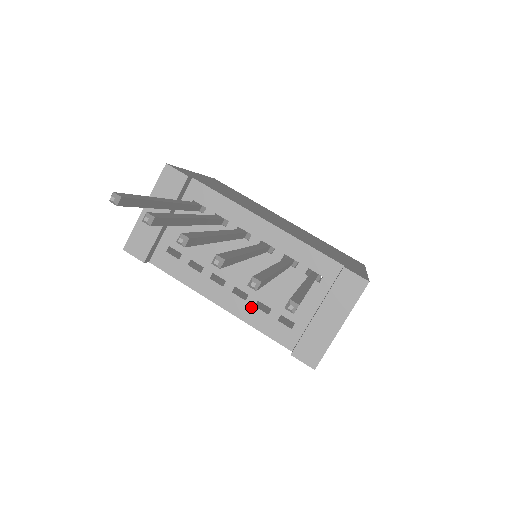
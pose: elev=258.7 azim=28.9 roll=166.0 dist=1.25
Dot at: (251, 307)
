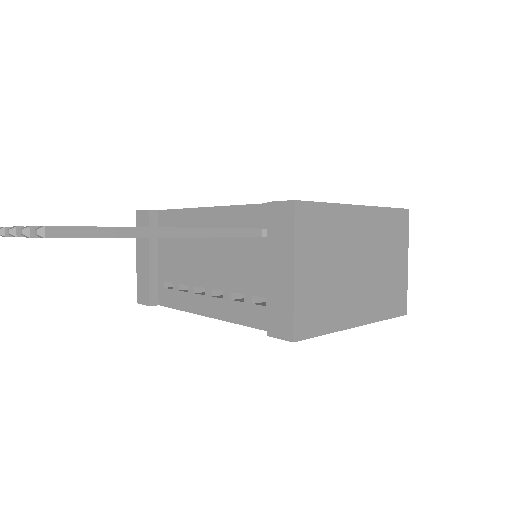
Dot at: (229, 303)
